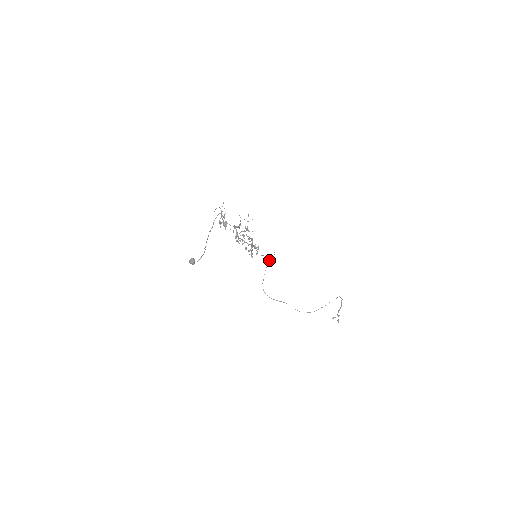
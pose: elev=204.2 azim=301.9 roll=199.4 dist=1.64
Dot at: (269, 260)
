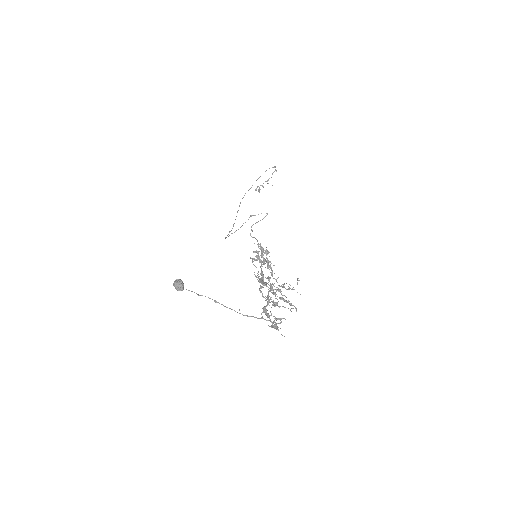
Dot at: (253, 215)
